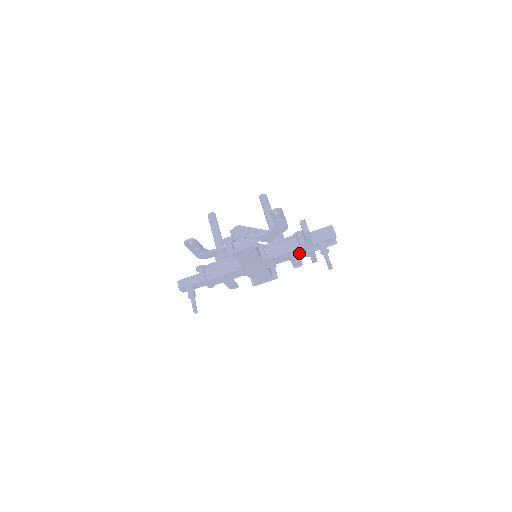
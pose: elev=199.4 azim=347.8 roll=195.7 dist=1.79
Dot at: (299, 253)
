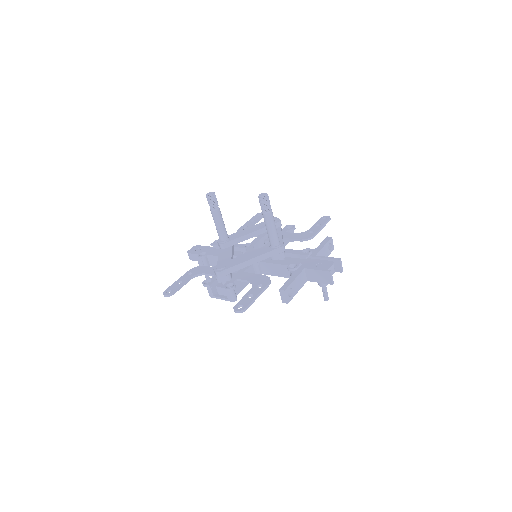
Dot at: occluded
